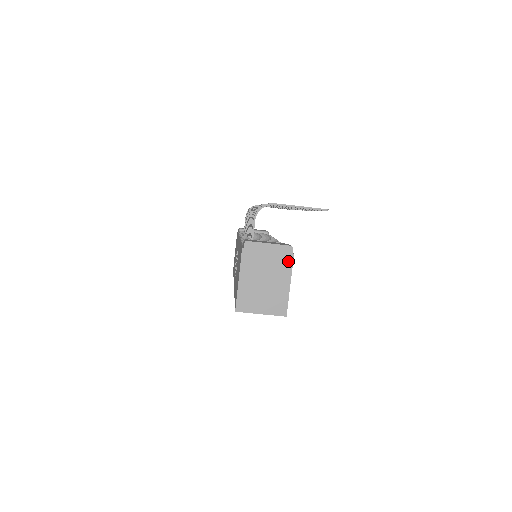
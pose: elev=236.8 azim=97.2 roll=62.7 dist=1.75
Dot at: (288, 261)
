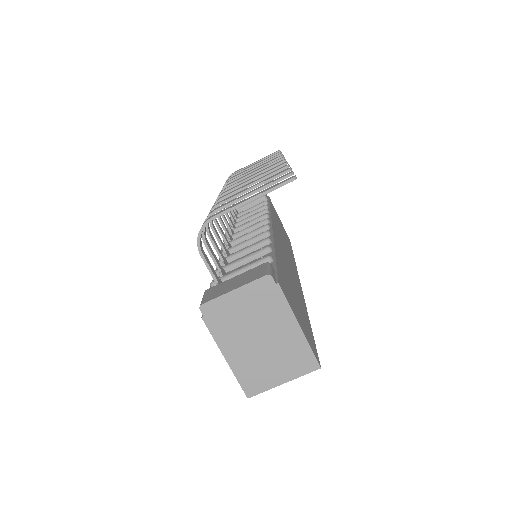
Dot at: (276, 297)
